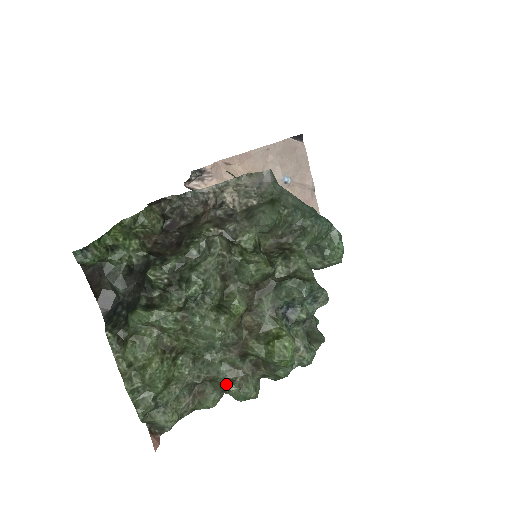
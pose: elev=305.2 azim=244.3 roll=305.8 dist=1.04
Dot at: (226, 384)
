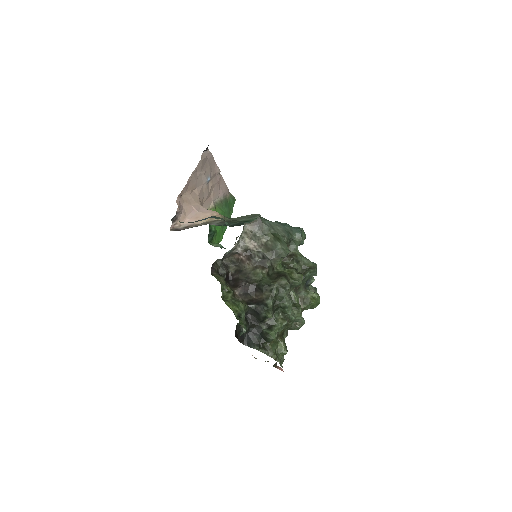
Dot at: (293, 327)
